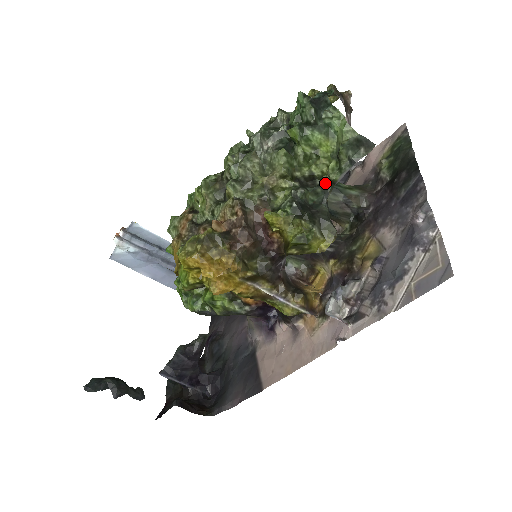
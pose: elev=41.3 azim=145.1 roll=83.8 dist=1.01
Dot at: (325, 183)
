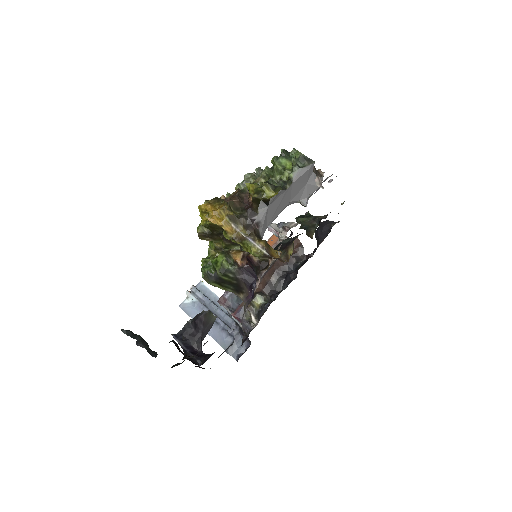
Dot at: (286, 181)
